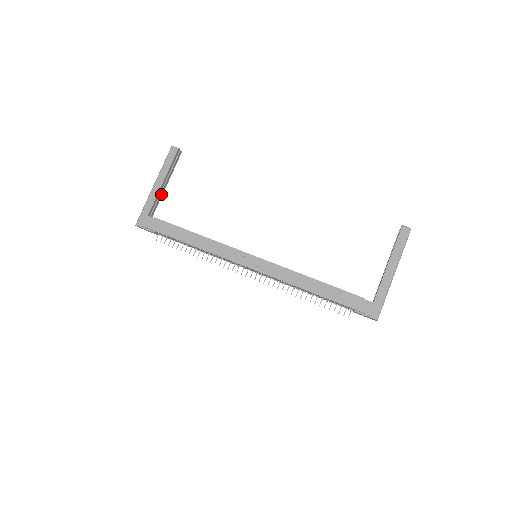
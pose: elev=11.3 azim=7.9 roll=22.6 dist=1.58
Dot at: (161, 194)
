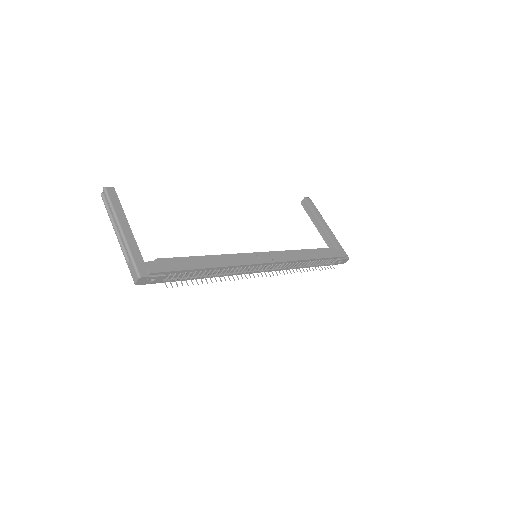
Dot at: occluded
